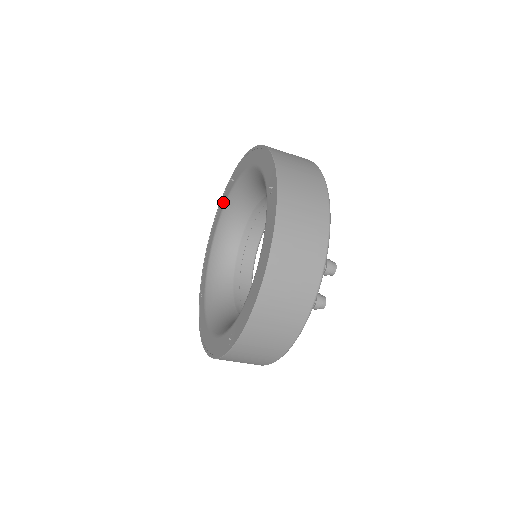
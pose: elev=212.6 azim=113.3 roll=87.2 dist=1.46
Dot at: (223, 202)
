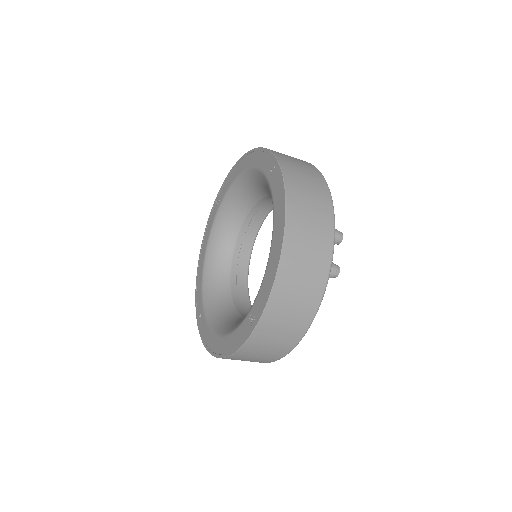
Dot at: (210, 224)
